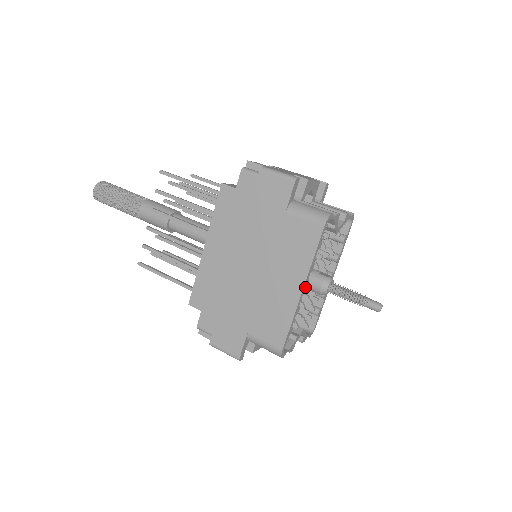
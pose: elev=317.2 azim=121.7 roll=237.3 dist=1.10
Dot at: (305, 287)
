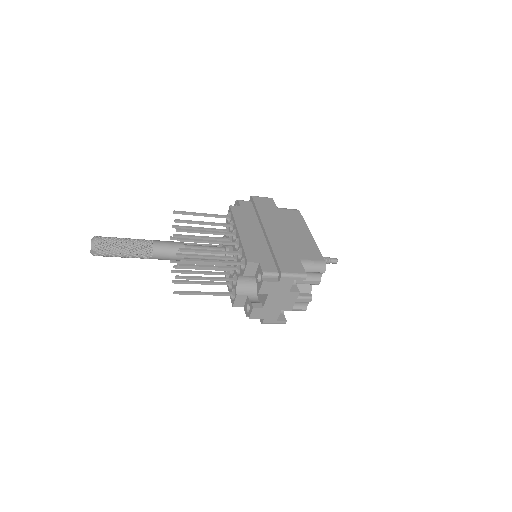
Dot at: occluded
